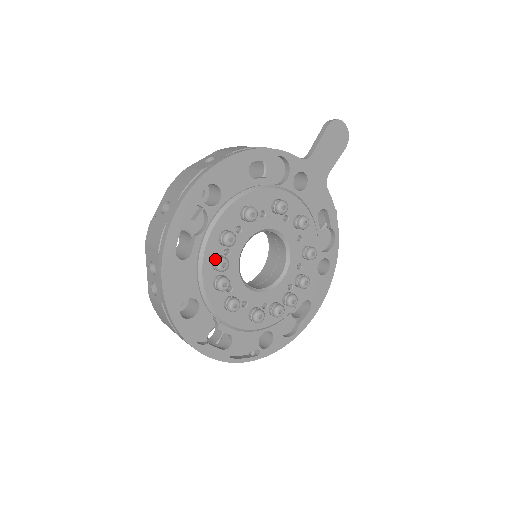
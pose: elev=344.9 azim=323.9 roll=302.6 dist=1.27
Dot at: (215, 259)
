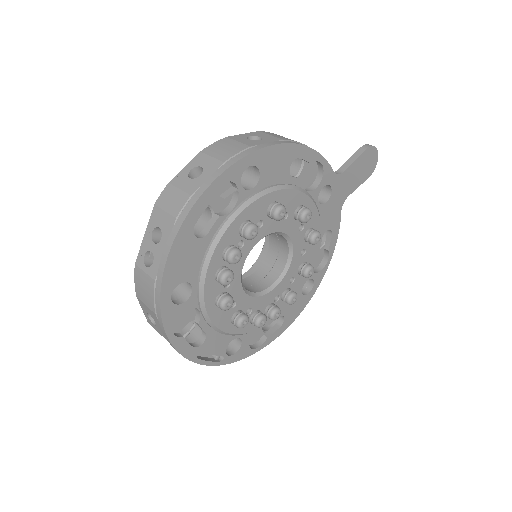
Dot at: (229, 248)
